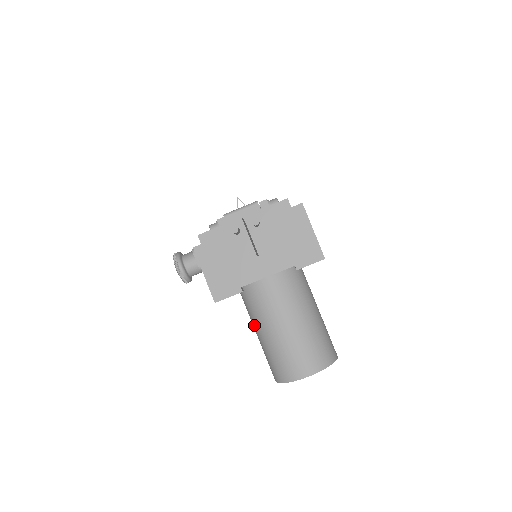
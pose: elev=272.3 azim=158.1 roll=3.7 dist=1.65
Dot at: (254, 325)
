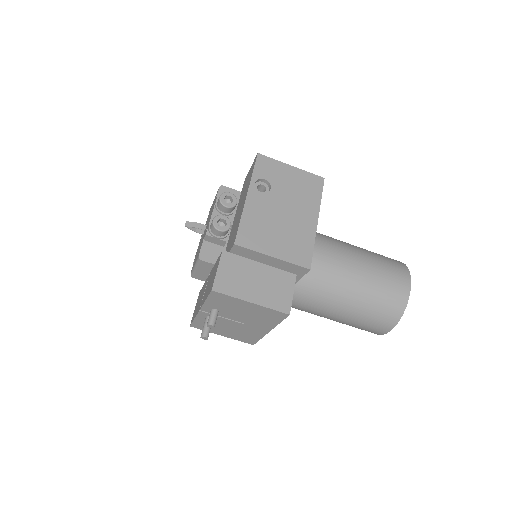
Dot at: occluded
